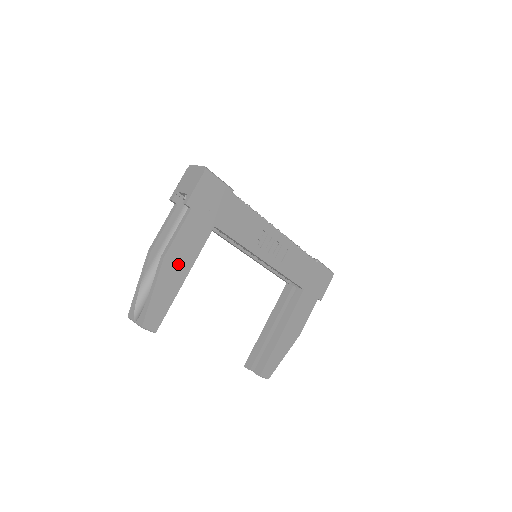
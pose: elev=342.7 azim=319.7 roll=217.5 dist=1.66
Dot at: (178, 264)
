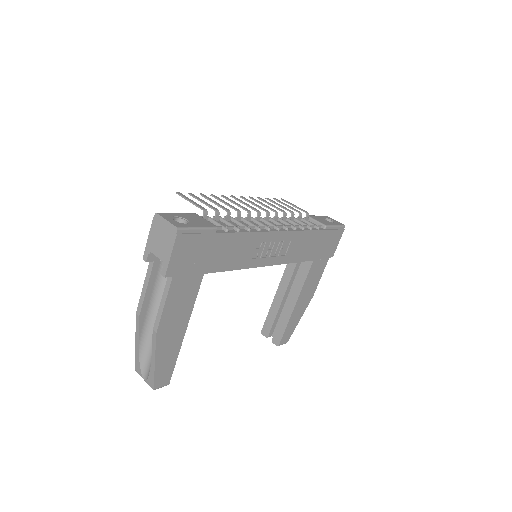
Dot at: (173, 328)
